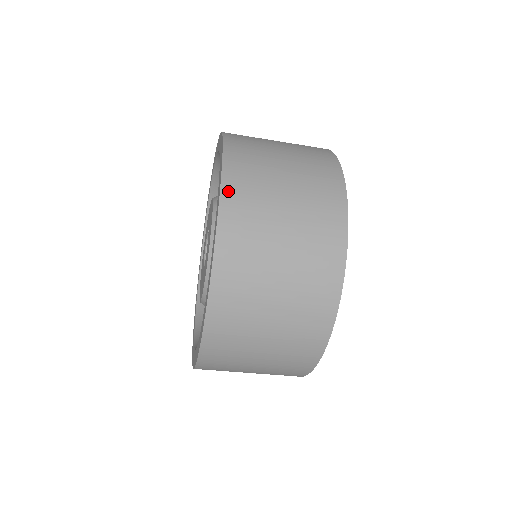
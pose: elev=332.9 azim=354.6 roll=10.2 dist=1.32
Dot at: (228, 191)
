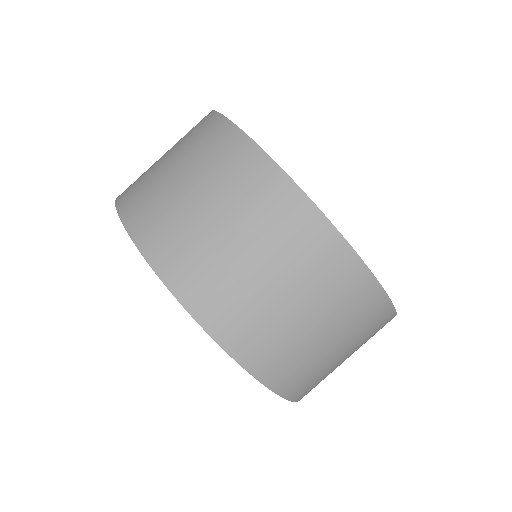
Dot at: (121, 198)
